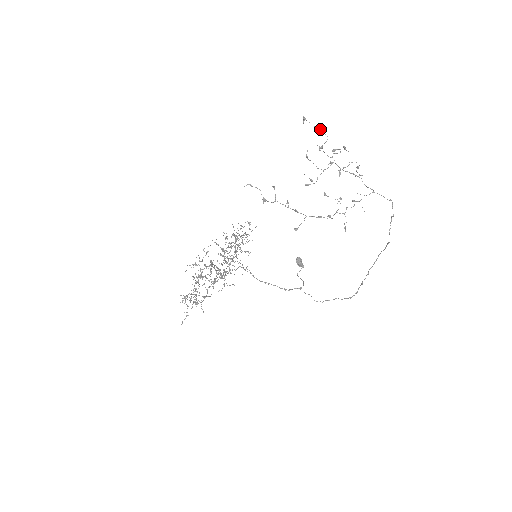
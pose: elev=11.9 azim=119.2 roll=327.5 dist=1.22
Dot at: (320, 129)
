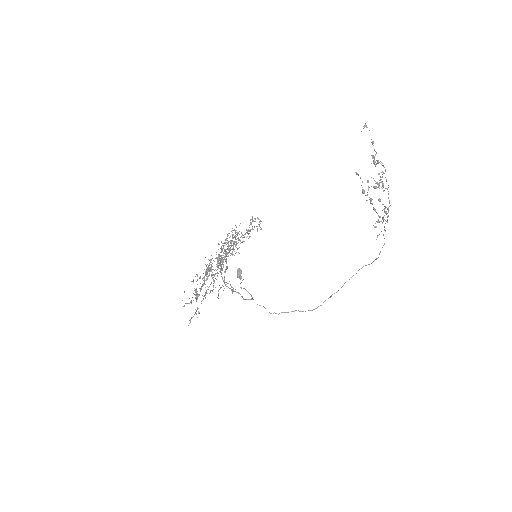
Dot at: occluded
